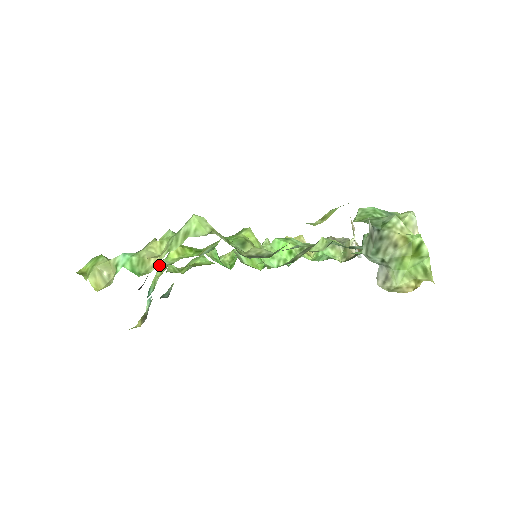
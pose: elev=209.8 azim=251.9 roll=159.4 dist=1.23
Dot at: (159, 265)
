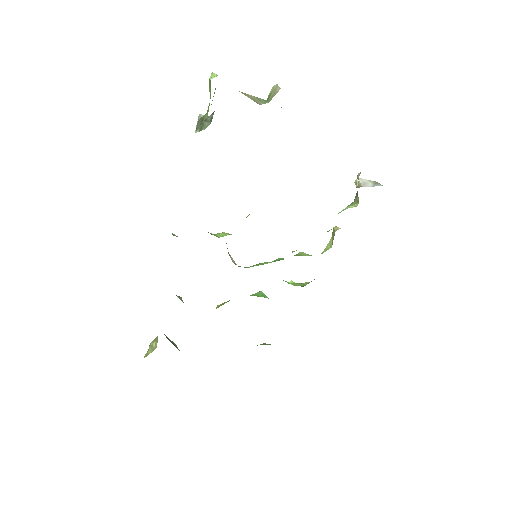
Dot at: occluded
